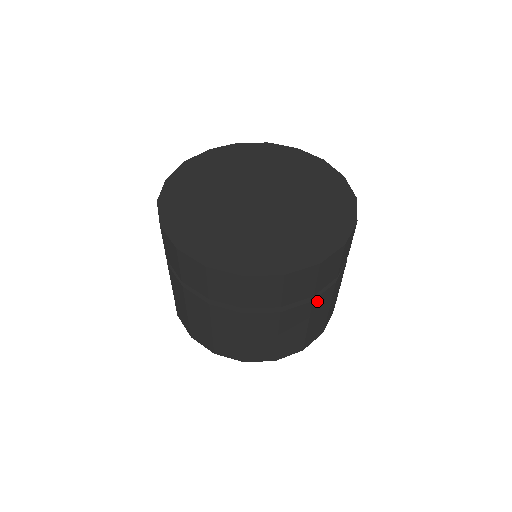
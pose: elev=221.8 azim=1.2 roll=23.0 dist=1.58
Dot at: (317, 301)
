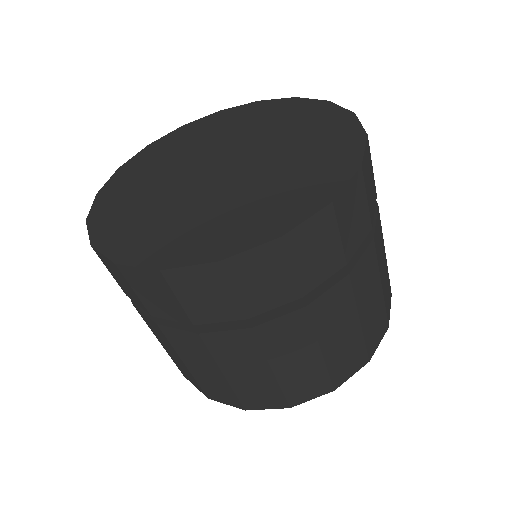
Dot at: occluded
